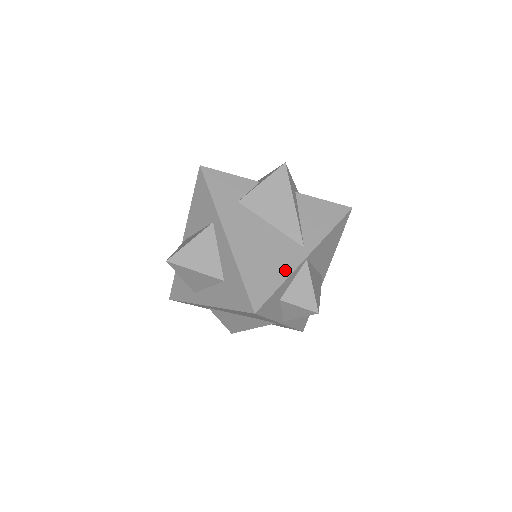
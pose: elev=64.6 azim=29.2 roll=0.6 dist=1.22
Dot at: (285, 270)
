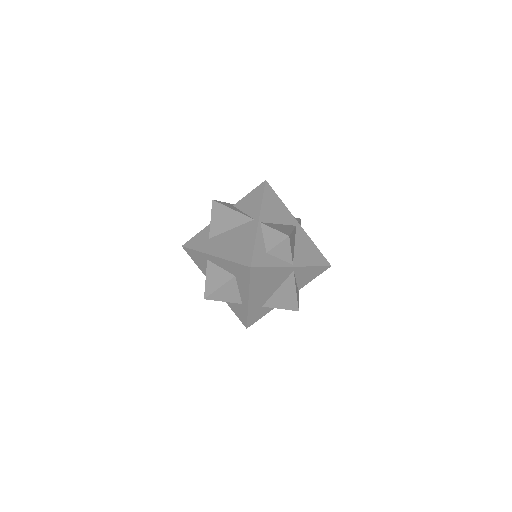
Dot at: (252, 237)
